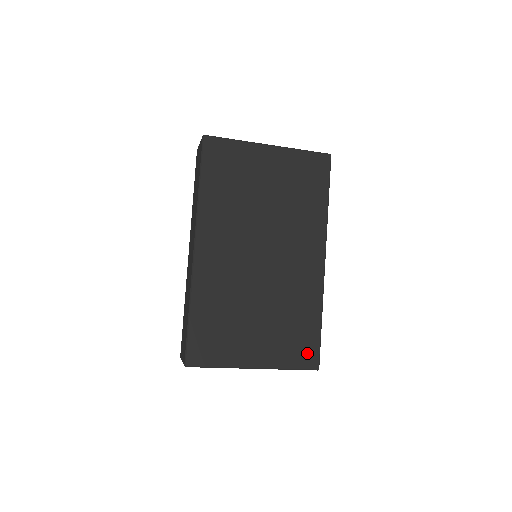
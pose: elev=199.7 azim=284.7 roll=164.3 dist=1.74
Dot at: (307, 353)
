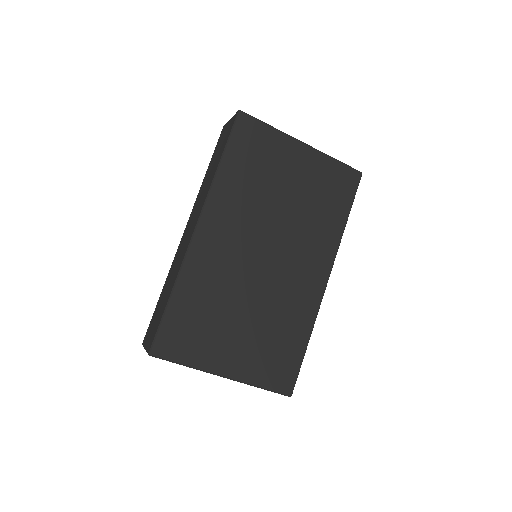
Dot at: (284, 375)
